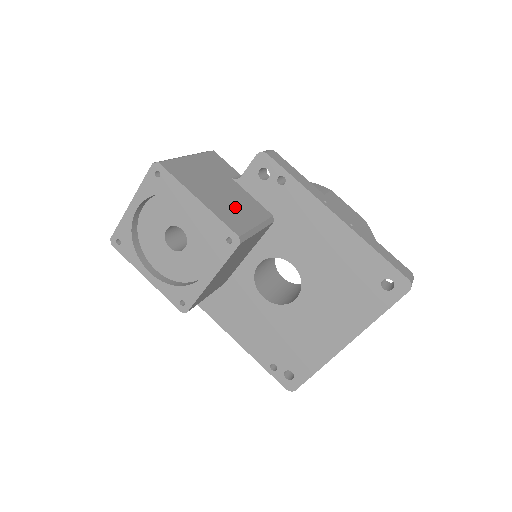
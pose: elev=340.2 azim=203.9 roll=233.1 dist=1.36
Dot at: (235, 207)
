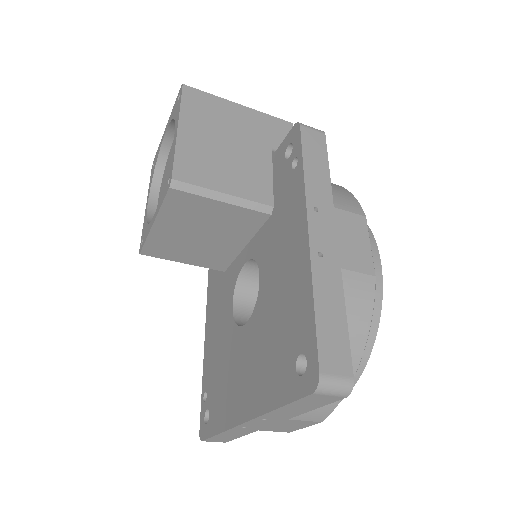
Dot at: (222, 164)
